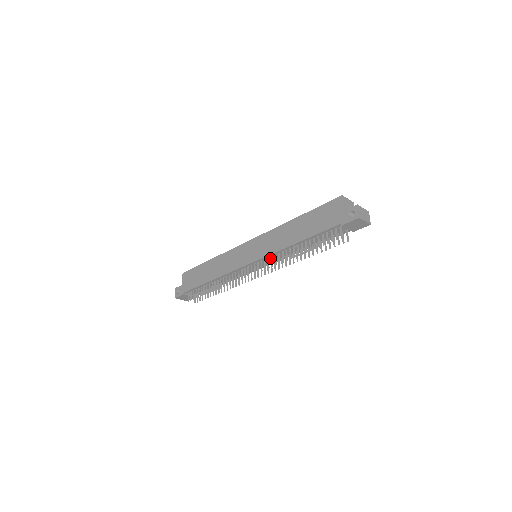
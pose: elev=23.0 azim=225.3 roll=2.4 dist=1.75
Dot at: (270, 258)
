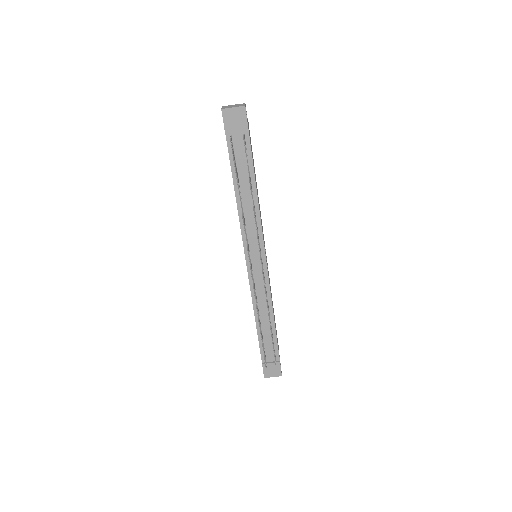
Dot at: (249, 239)
